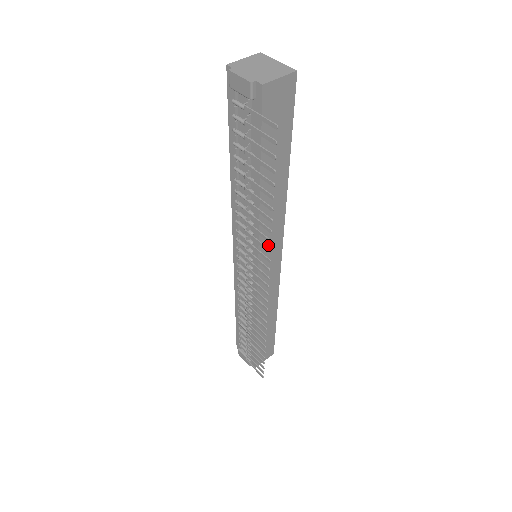
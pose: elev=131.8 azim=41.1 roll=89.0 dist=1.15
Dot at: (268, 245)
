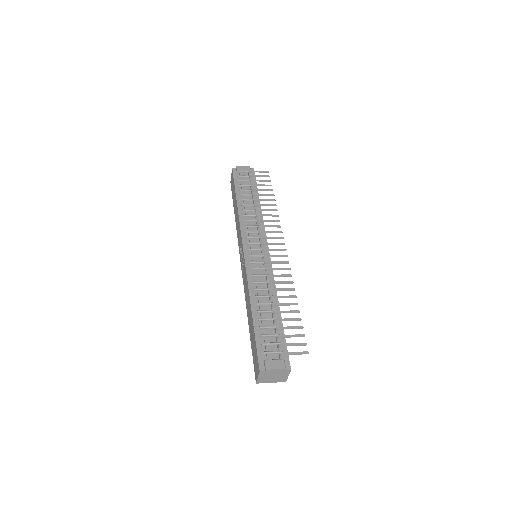
Dot at: occluded
